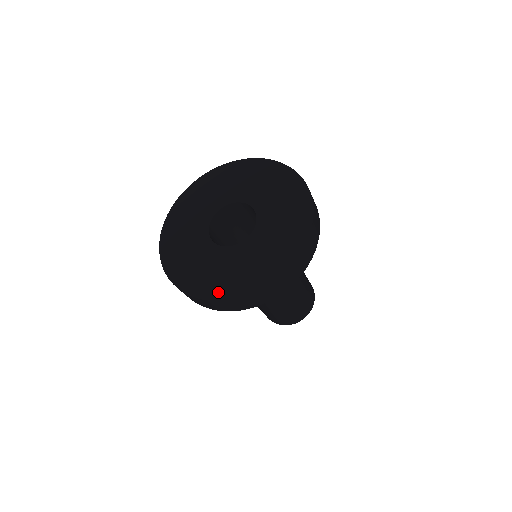
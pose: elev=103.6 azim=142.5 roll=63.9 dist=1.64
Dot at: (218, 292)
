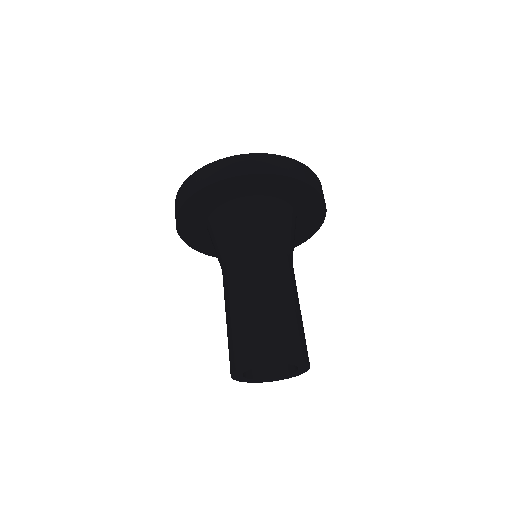
Dot at: occluded
